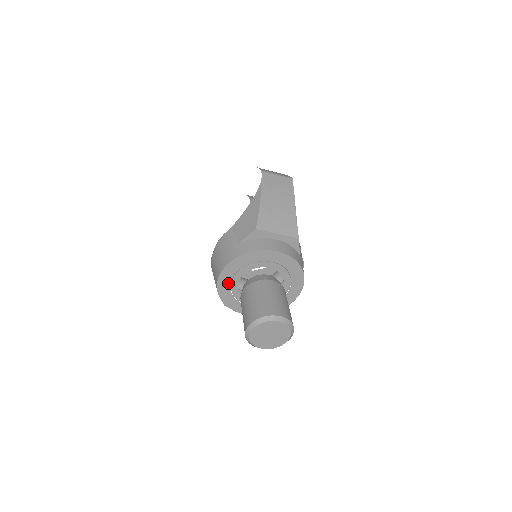
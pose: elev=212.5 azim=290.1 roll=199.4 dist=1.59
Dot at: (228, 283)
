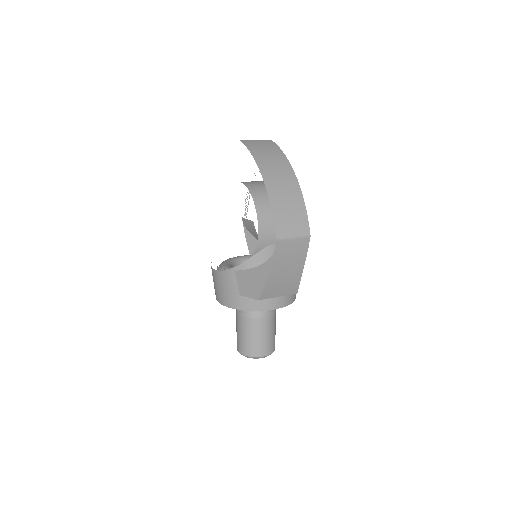
Dot at: occluded
